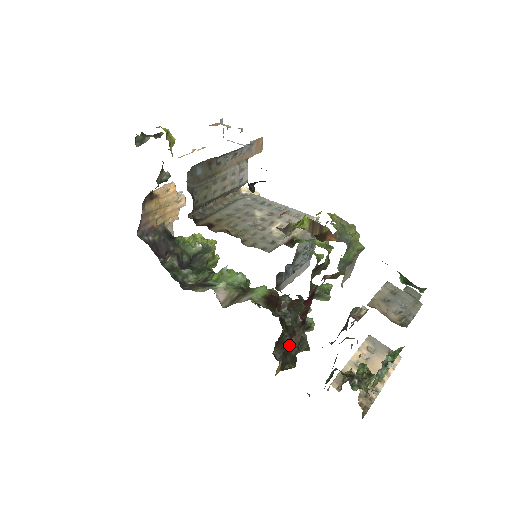
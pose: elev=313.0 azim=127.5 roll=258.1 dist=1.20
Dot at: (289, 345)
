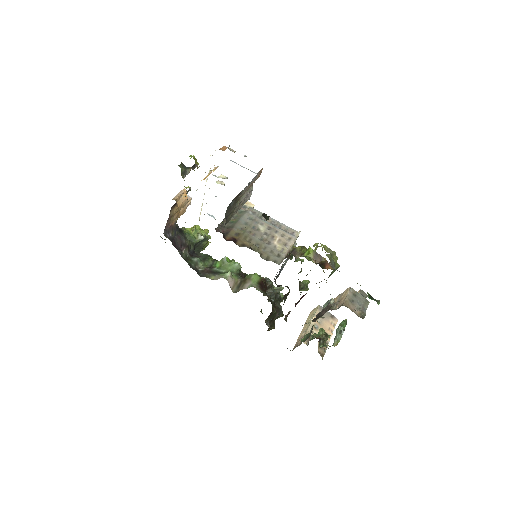
Dot at: occluded
